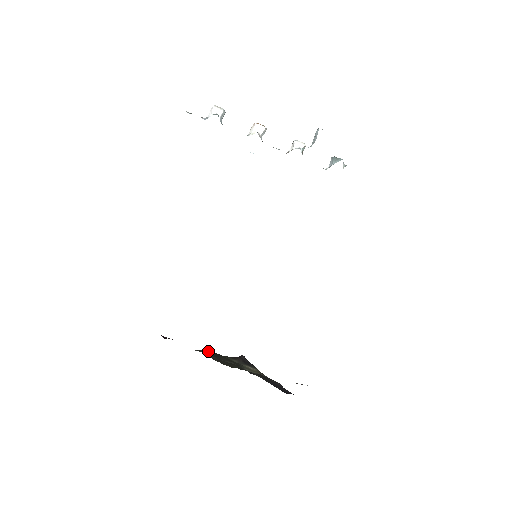
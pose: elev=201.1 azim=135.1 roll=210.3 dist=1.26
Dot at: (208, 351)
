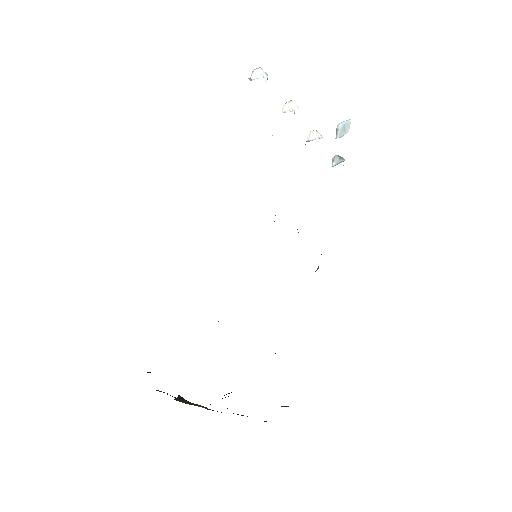
Dot at: occluded
